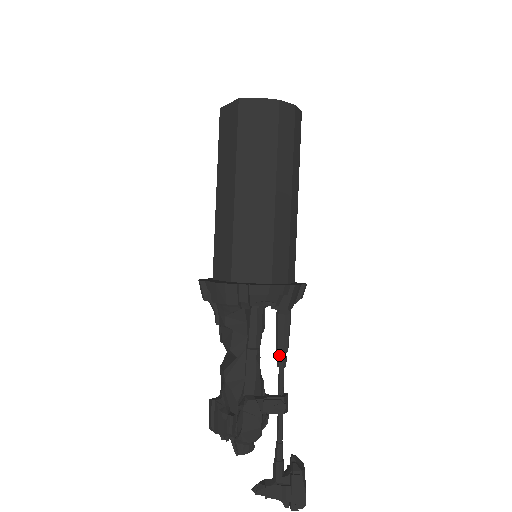
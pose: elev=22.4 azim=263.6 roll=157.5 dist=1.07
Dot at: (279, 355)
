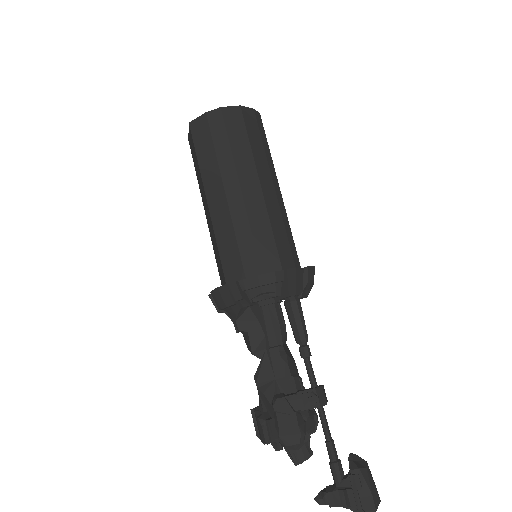
Dot at: (300, 346)
